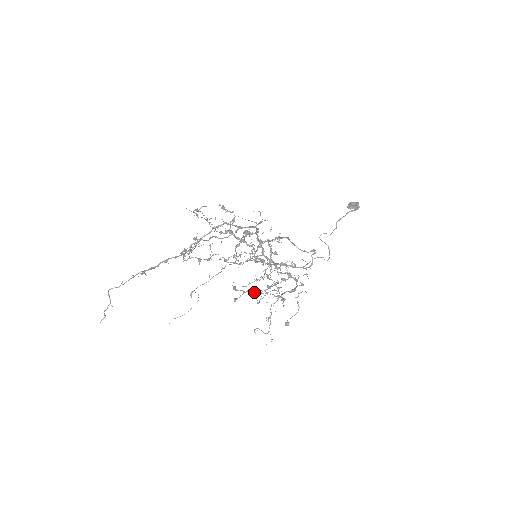
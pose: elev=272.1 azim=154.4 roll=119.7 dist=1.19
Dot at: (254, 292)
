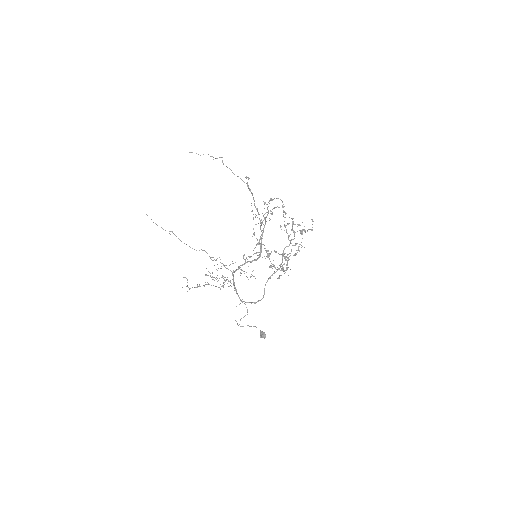
Dot at: occluded
